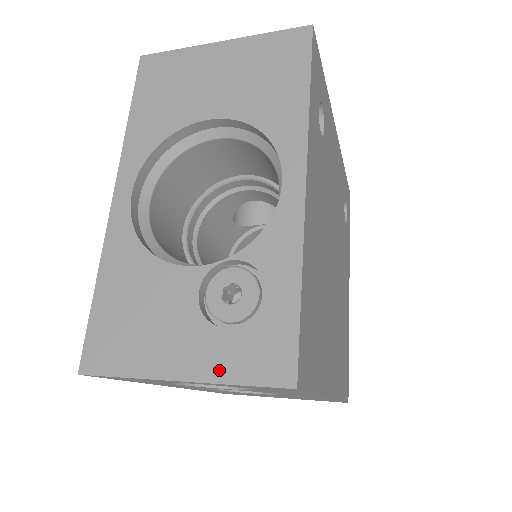
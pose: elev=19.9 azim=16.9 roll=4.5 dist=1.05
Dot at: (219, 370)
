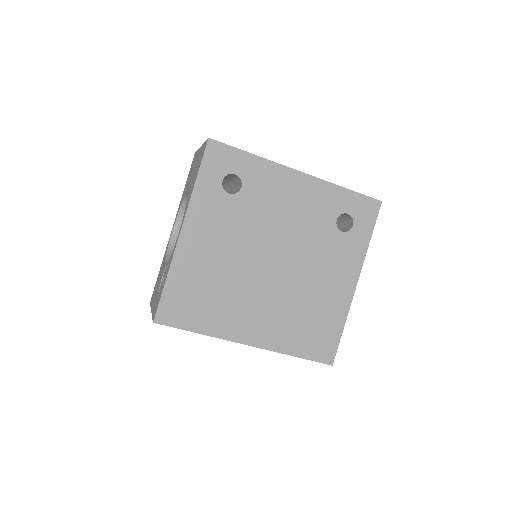
Dot at: (153, 310)
